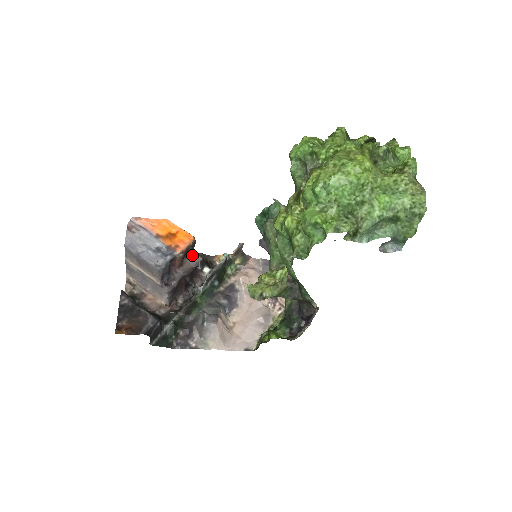
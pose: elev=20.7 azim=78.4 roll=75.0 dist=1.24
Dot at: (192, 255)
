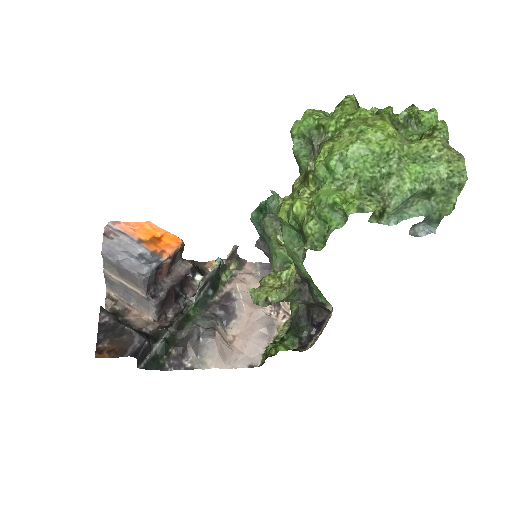
Dot at: (181, 261)
